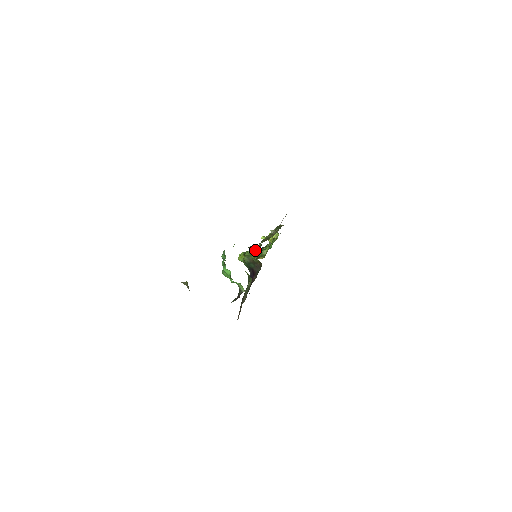
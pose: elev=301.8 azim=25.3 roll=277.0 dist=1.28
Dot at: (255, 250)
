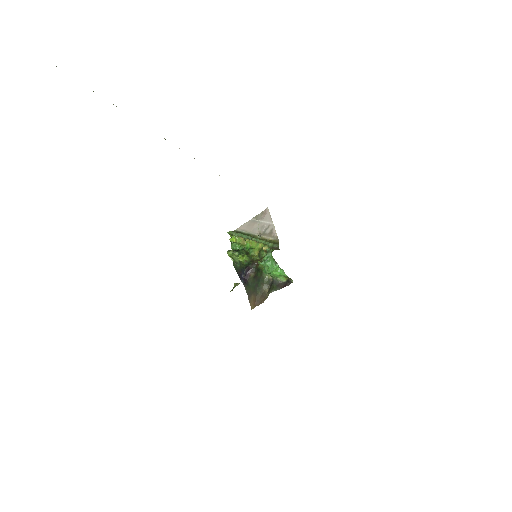
Dot at: (239, 252)
